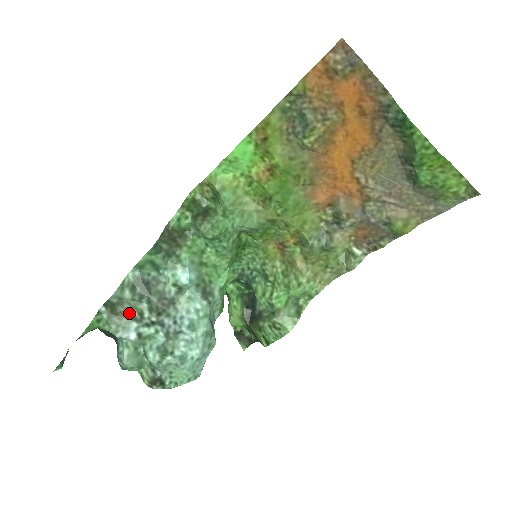
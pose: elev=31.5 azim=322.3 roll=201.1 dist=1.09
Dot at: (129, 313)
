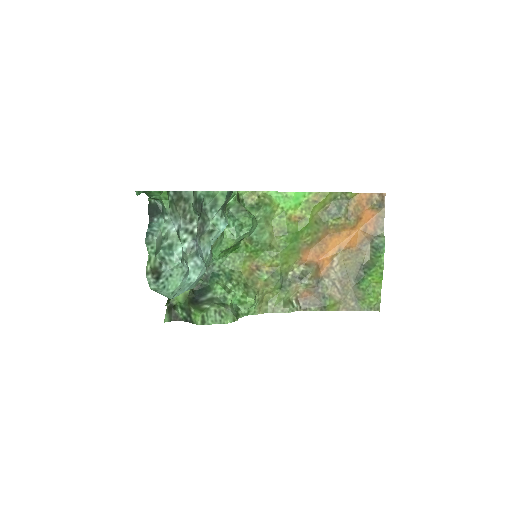
Dot at: (184, 212)
